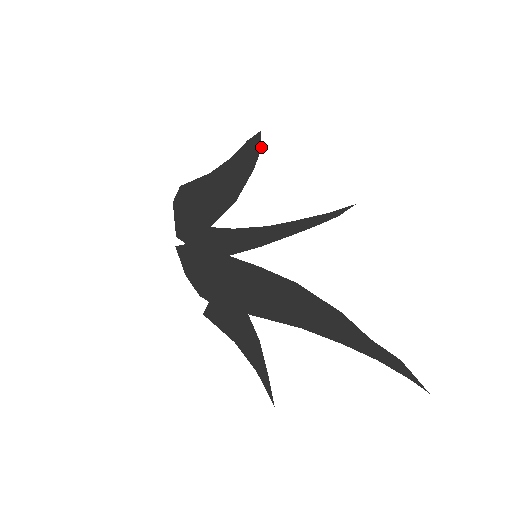
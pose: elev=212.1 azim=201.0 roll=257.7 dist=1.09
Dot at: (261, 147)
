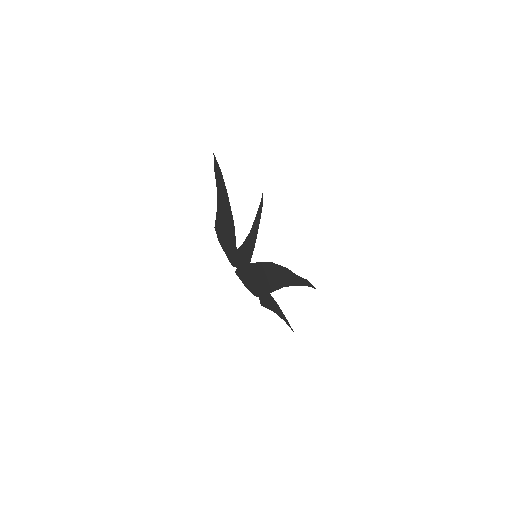
Dot at: (220, 169)
